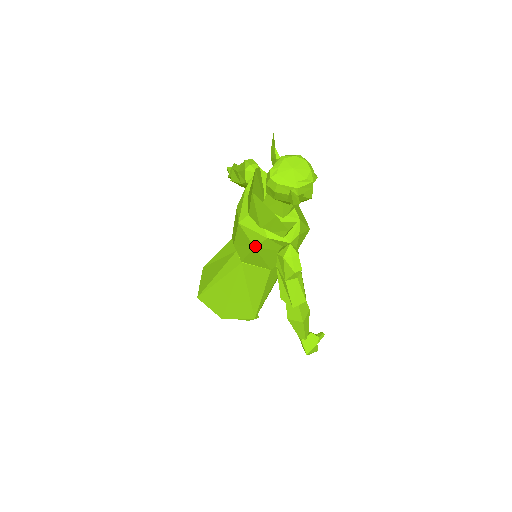
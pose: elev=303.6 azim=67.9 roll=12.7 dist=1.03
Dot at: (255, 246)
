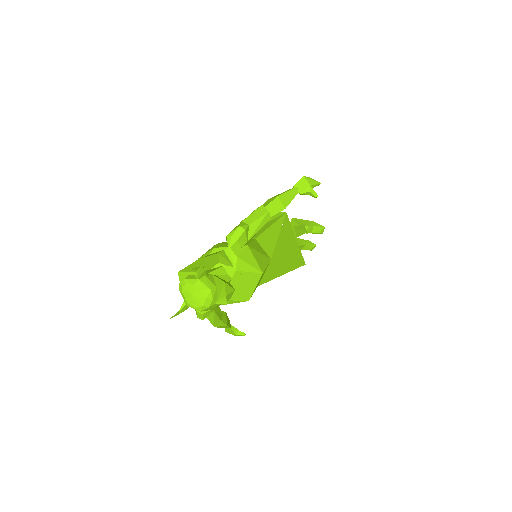
Dot at: occluded
